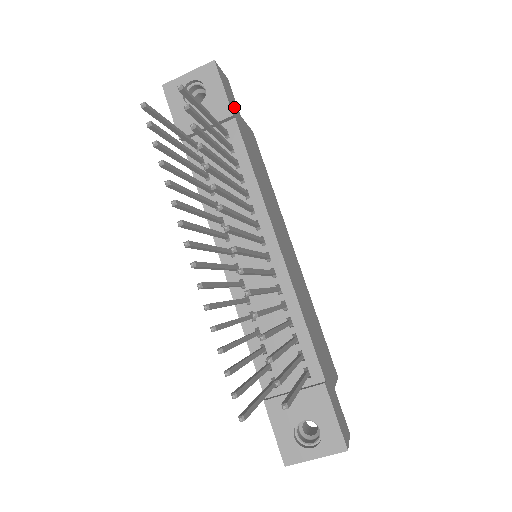
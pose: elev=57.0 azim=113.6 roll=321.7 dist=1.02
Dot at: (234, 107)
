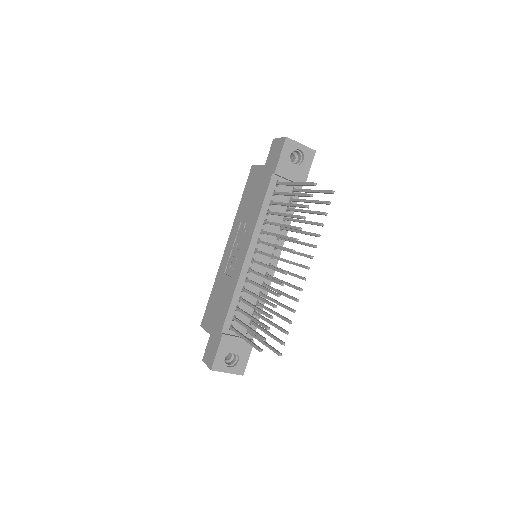
Dot at: occluded
